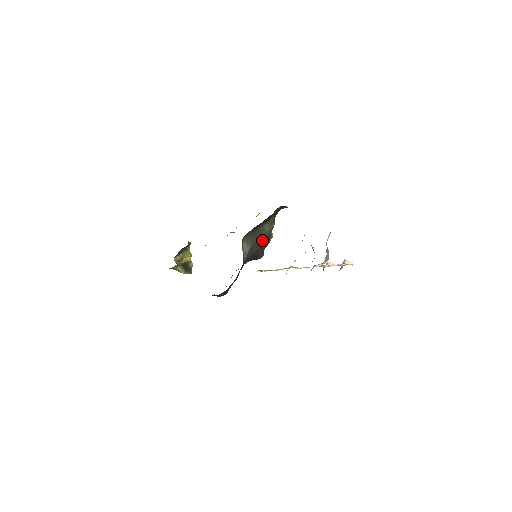
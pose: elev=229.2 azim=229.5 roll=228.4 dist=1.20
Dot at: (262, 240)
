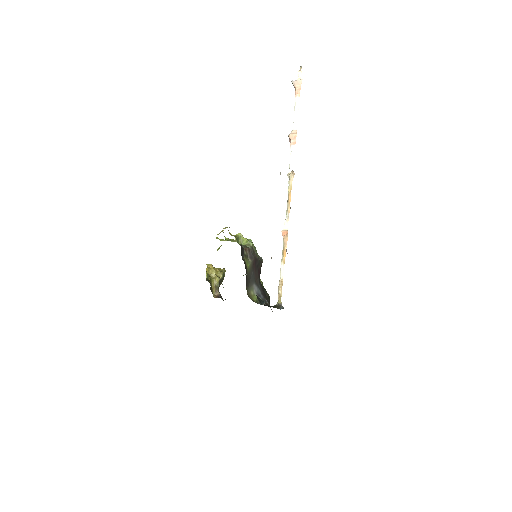
Dot at: (254, 268)
